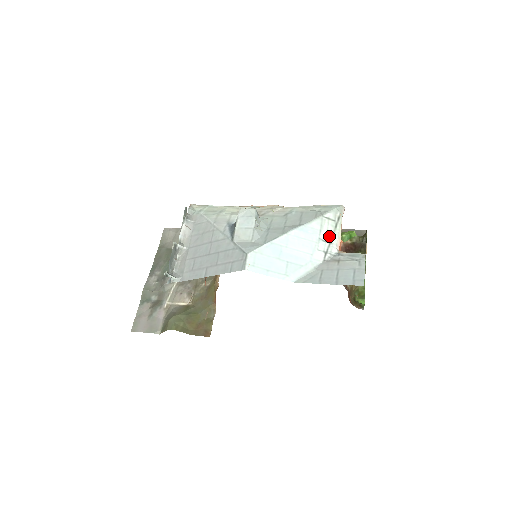
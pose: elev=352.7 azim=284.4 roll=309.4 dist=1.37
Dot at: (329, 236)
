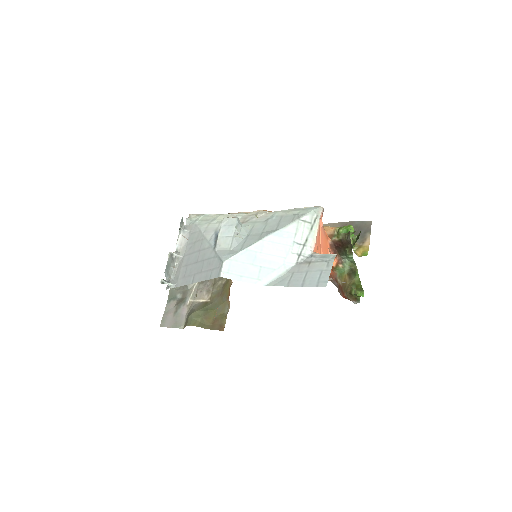
Dot at: (304, 239)
